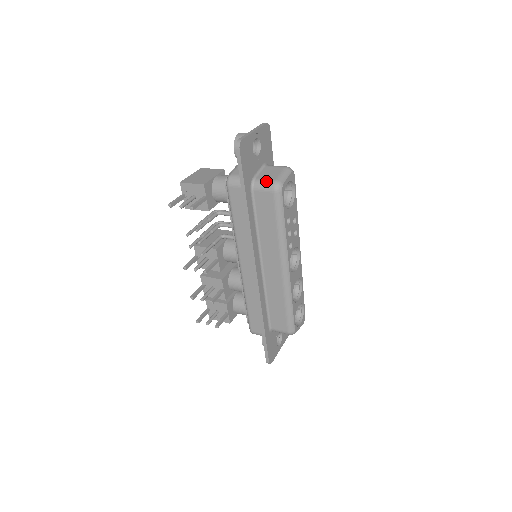
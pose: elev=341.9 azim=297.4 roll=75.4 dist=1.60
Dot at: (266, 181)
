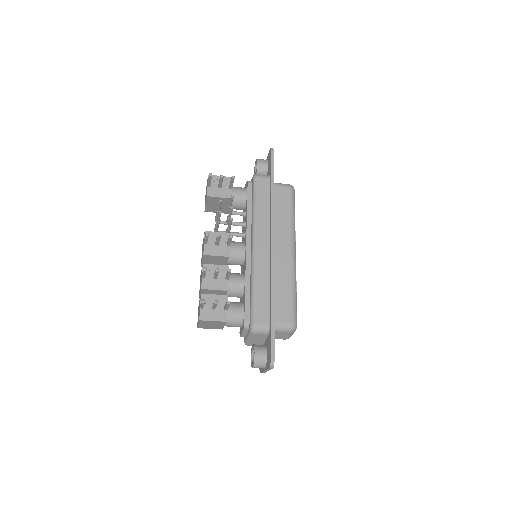
Dot at: occluded
